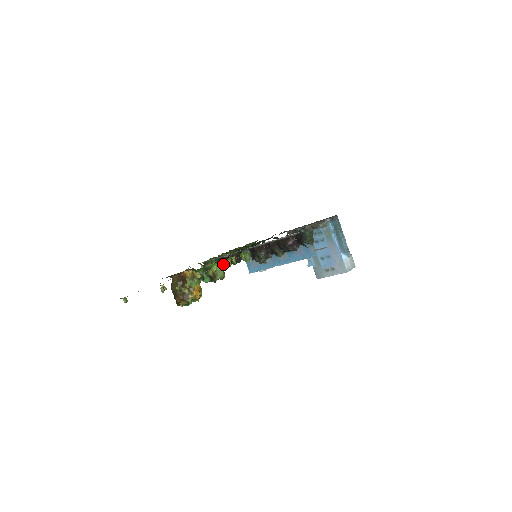
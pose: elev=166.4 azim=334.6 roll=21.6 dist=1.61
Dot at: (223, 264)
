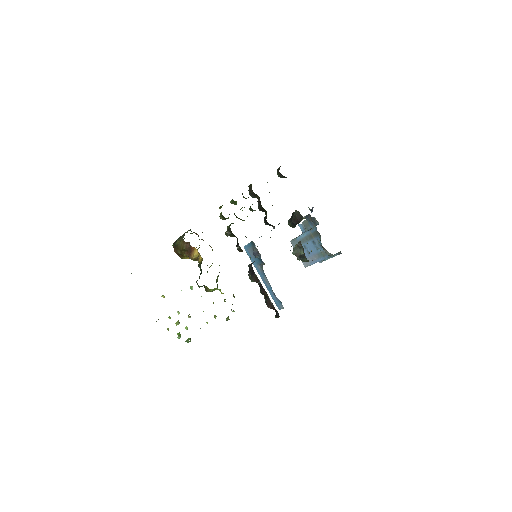
Dot at: occluded
